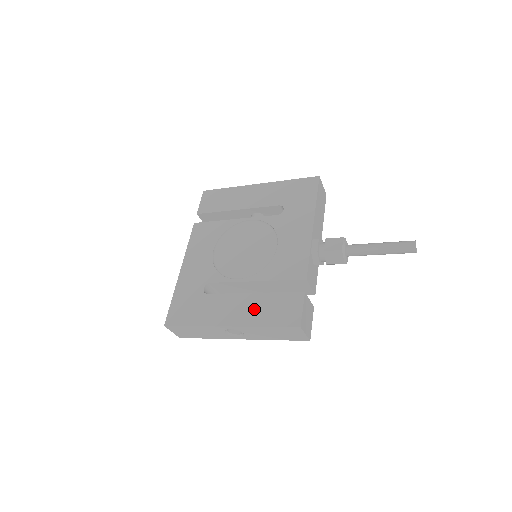
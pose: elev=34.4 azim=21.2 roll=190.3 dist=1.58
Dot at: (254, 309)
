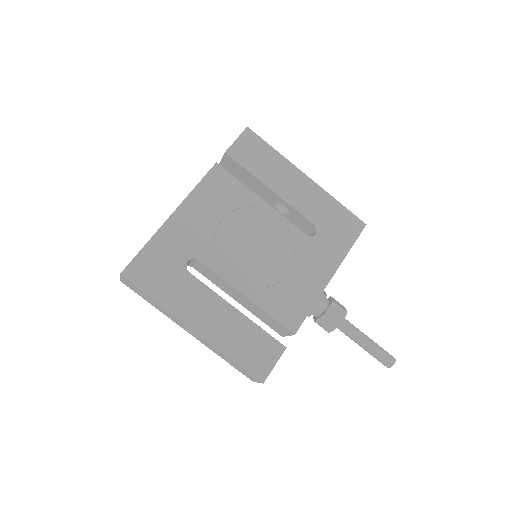
Dot at: (230, 330)
